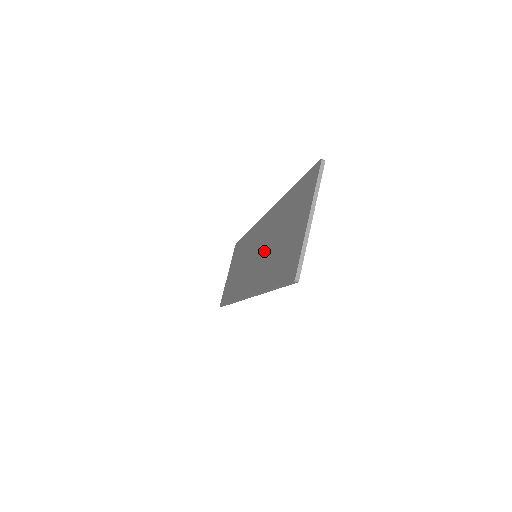
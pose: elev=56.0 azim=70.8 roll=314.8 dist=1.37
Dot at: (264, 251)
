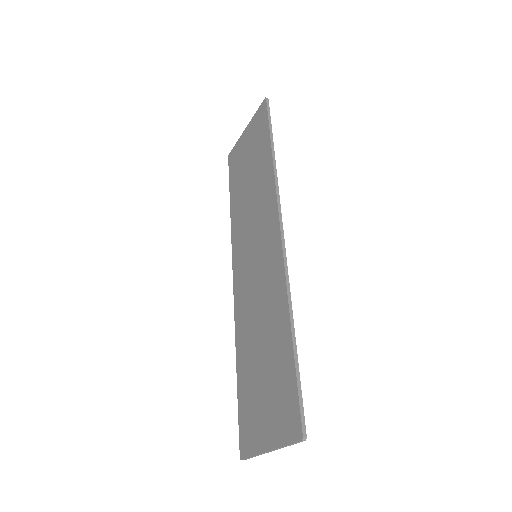
Dot at: (255, 301)
